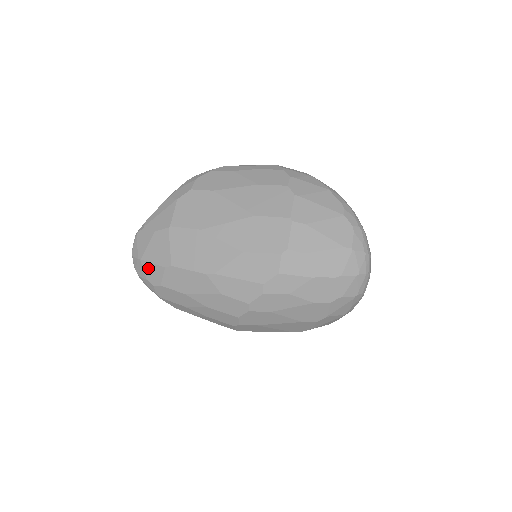
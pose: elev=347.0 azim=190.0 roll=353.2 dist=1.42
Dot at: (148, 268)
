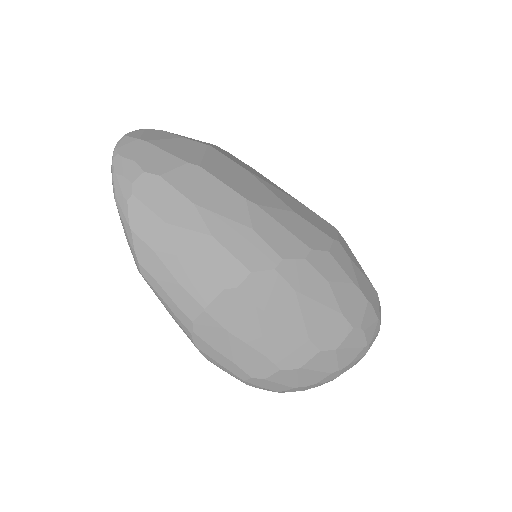
Dot at: (152, 152)
